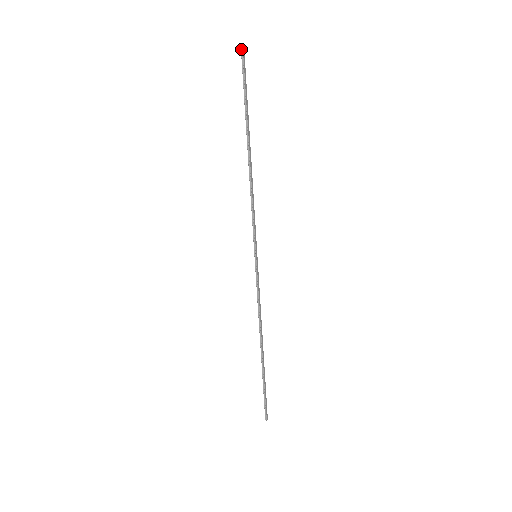
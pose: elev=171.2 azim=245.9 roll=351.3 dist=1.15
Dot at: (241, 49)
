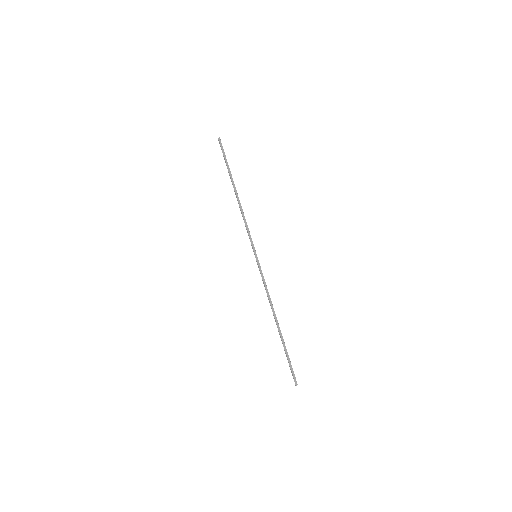
Dot at: (218, 140)
